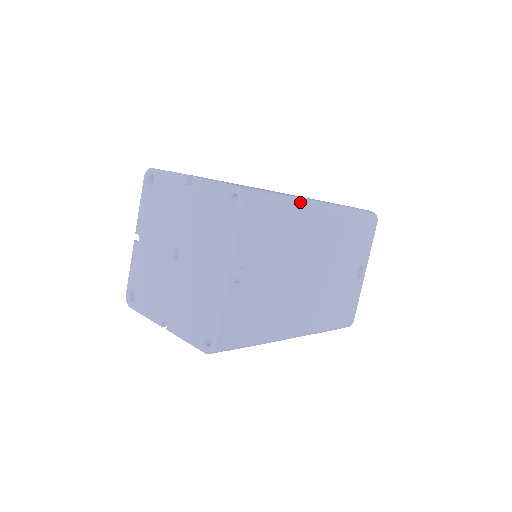
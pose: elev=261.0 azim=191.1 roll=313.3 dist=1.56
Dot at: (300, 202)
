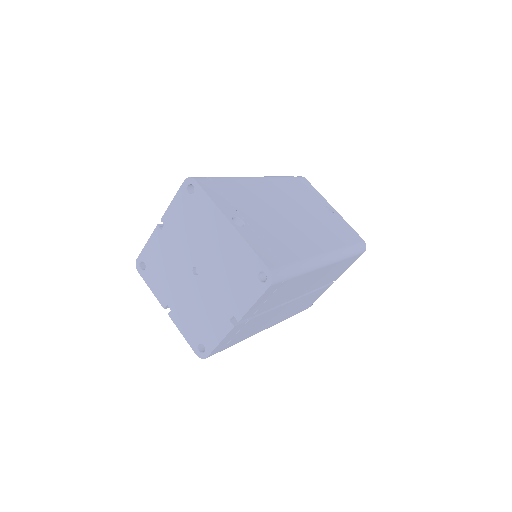
Dot at: (236, 177)
